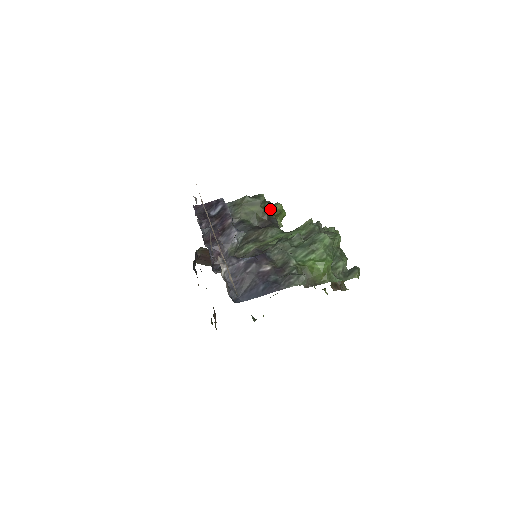
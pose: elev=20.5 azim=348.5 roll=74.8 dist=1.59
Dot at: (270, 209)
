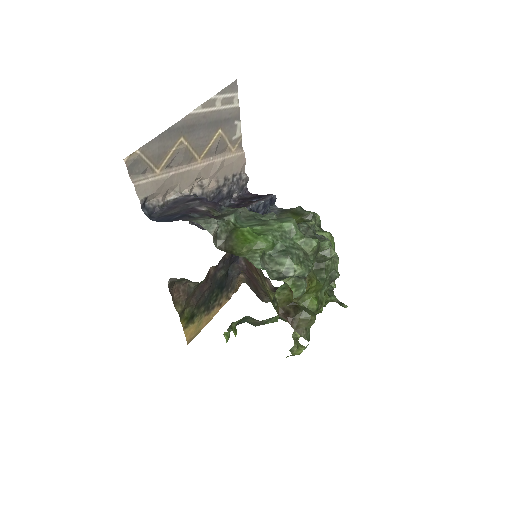
Dot at: occluded
